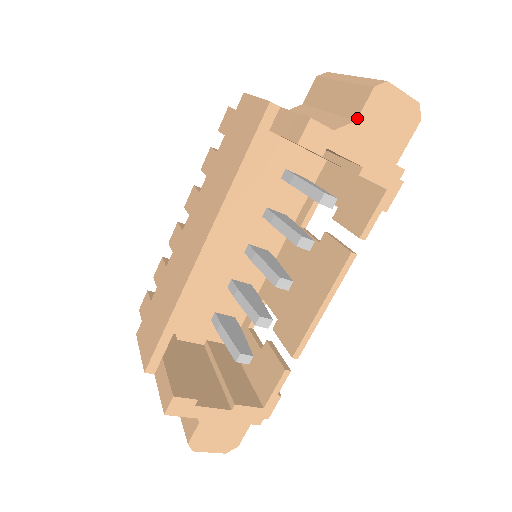
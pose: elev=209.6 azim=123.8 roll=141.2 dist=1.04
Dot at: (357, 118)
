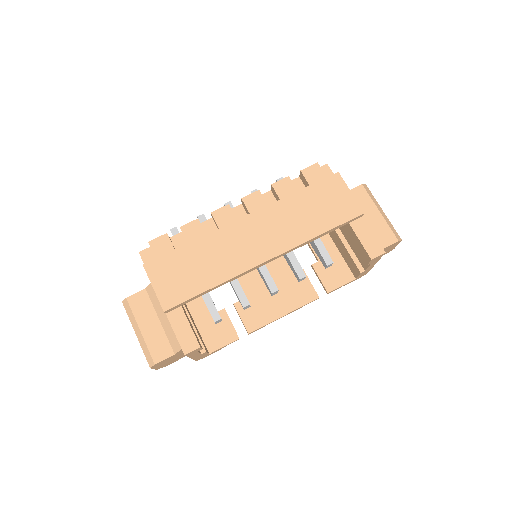
Dot at: occluded
